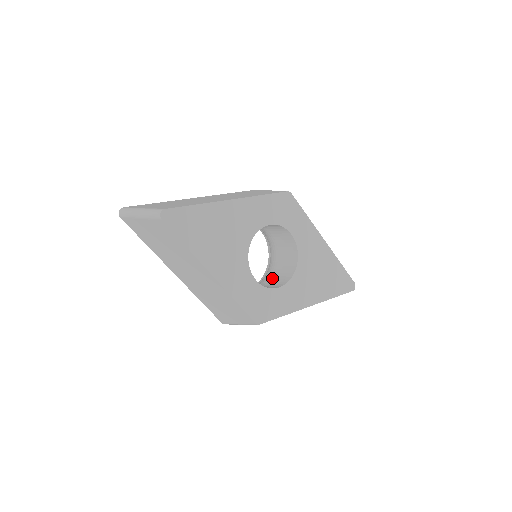
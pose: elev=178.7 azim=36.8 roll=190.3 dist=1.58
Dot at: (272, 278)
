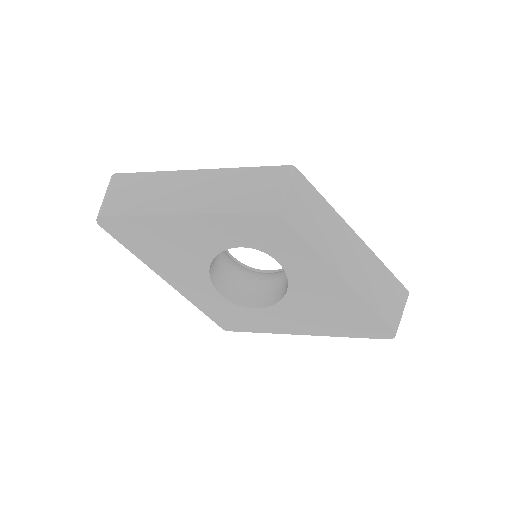
Dot at: (277, 282)
